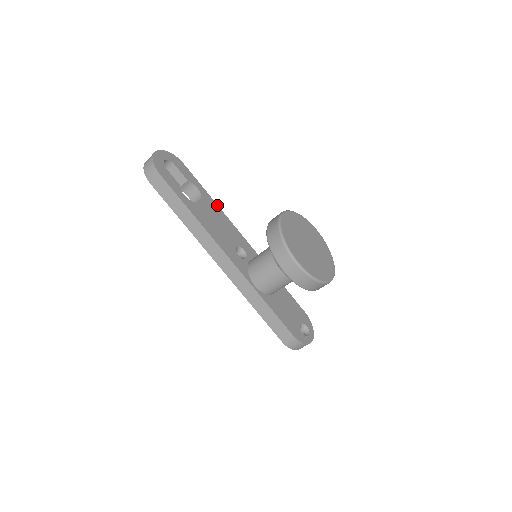
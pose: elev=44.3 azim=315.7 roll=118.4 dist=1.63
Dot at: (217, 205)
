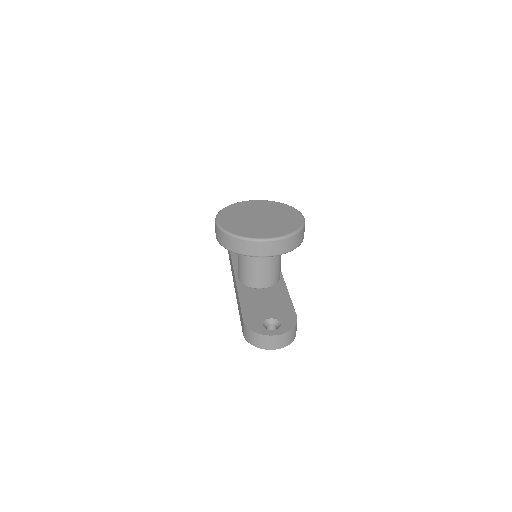
Dot at: occluded
